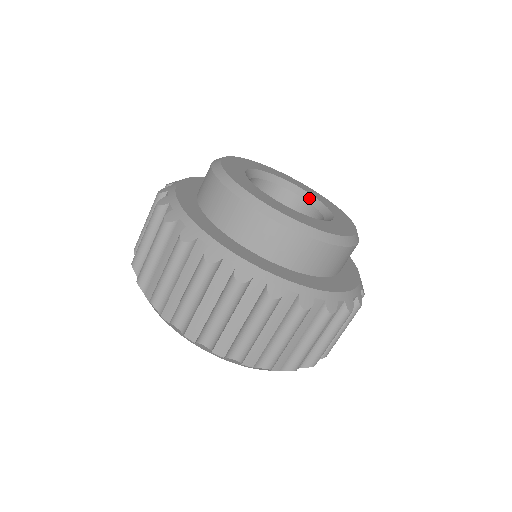
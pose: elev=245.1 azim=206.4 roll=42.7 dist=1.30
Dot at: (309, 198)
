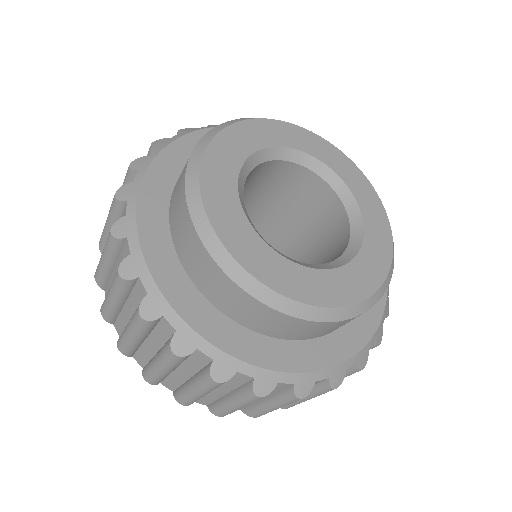
Dot at: (284, 155)
